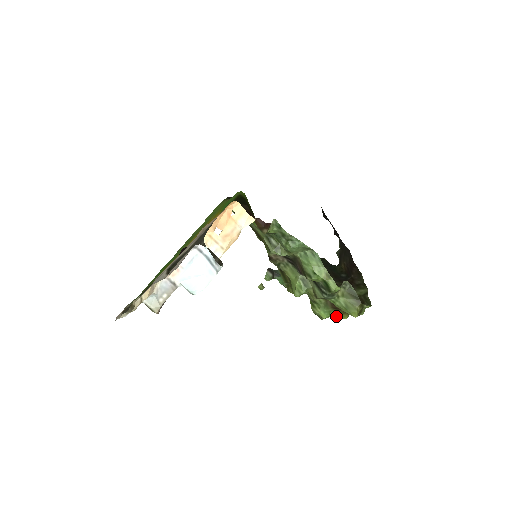
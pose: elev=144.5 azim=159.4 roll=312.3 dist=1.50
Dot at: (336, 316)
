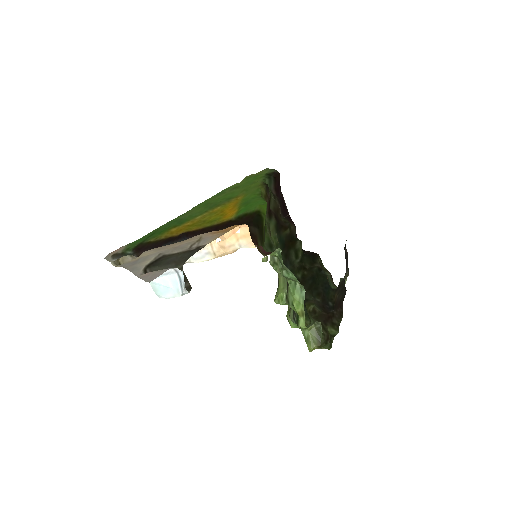
Dot at: occluded
